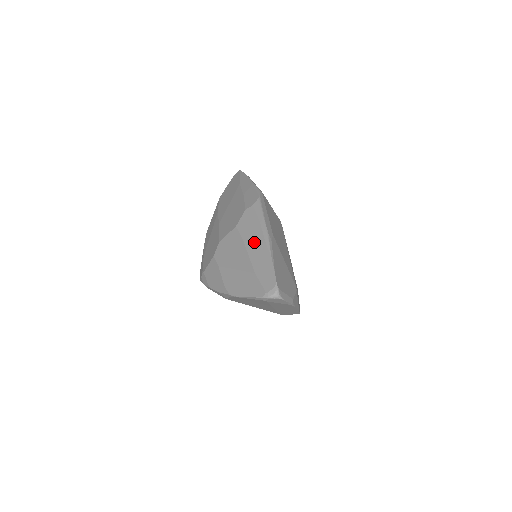
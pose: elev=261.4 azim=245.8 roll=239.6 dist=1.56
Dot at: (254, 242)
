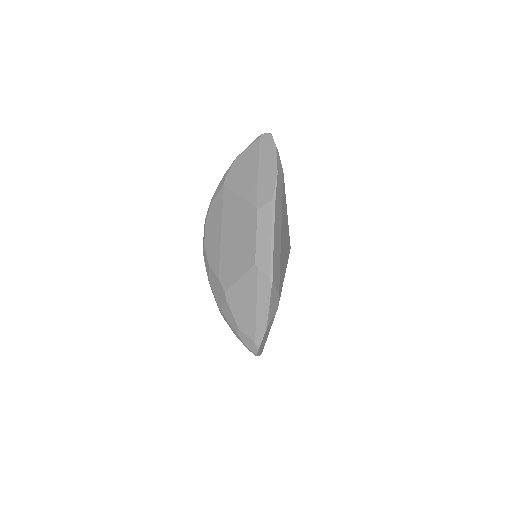
Dot at: occluded
